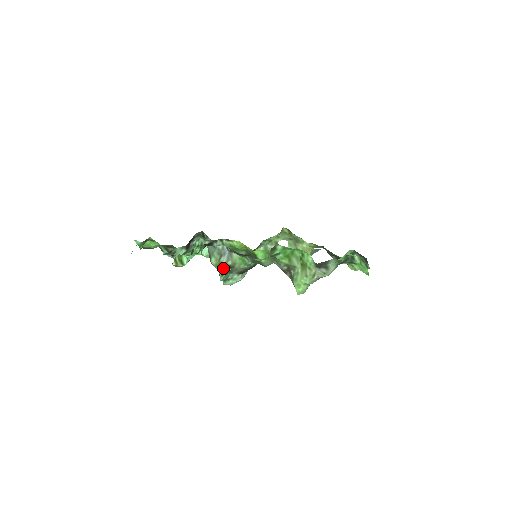
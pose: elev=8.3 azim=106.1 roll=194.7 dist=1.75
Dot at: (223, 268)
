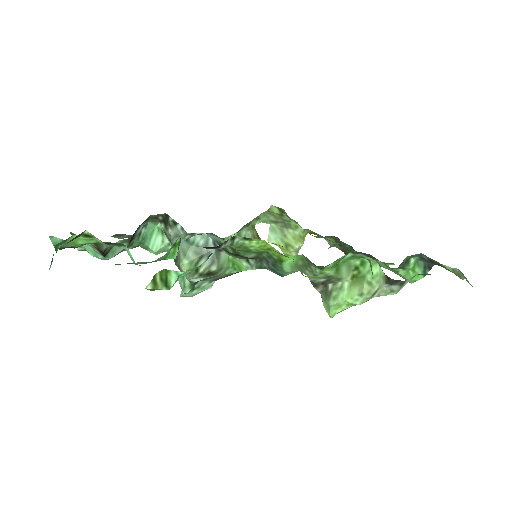
Dot at: (199, 276)
